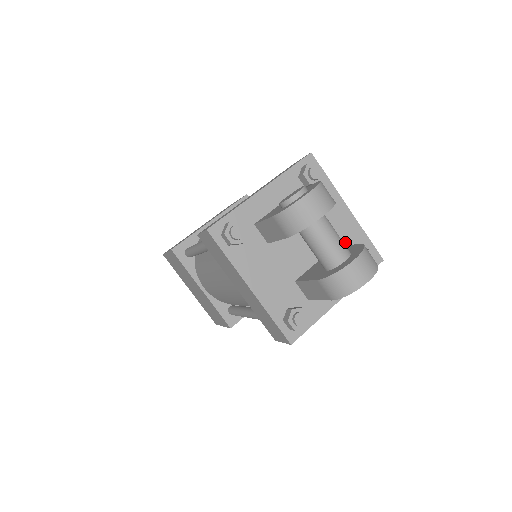
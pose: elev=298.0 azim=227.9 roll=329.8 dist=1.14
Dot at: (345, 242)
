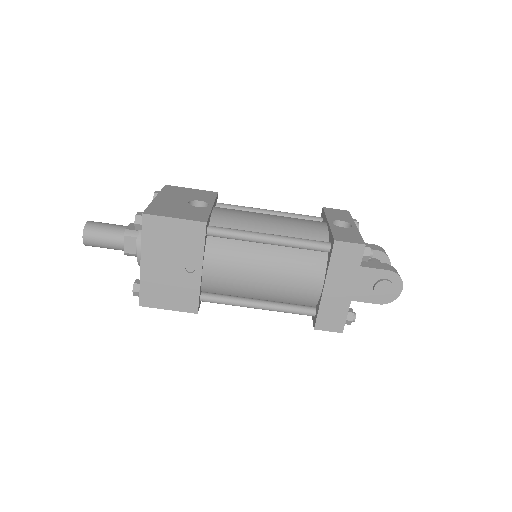
Dot at: occluded
